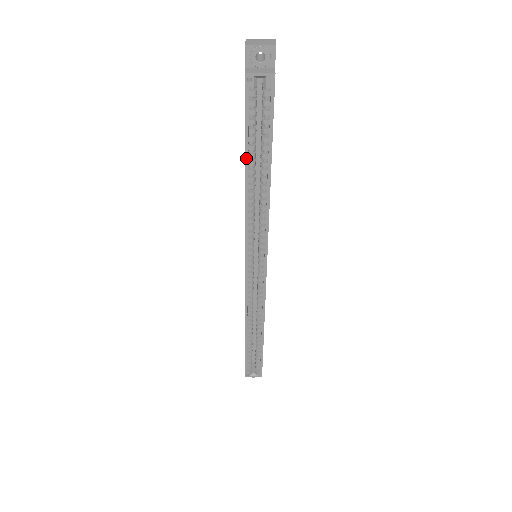
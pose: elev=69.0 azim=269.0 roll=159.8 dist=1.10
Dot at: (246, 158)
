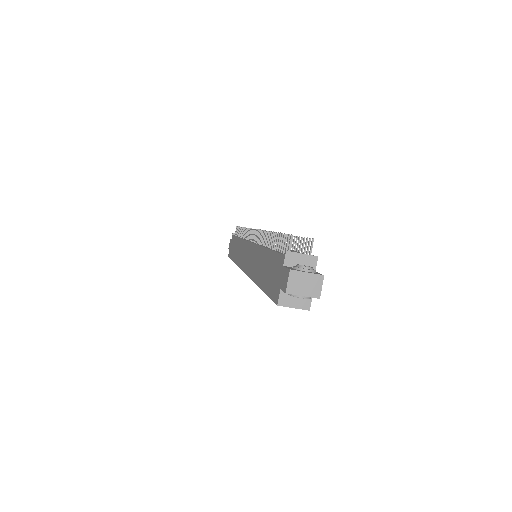
Dot at: (262, 289)
